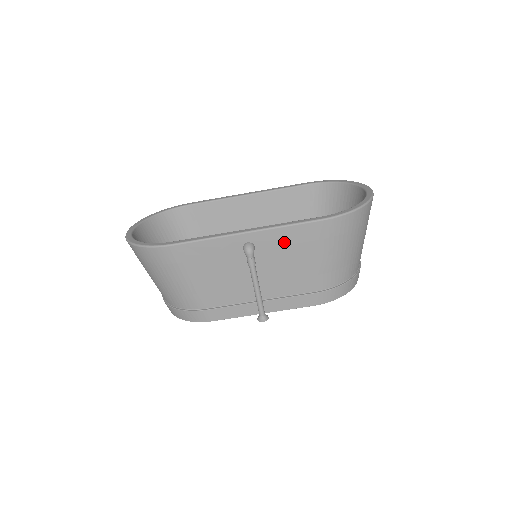
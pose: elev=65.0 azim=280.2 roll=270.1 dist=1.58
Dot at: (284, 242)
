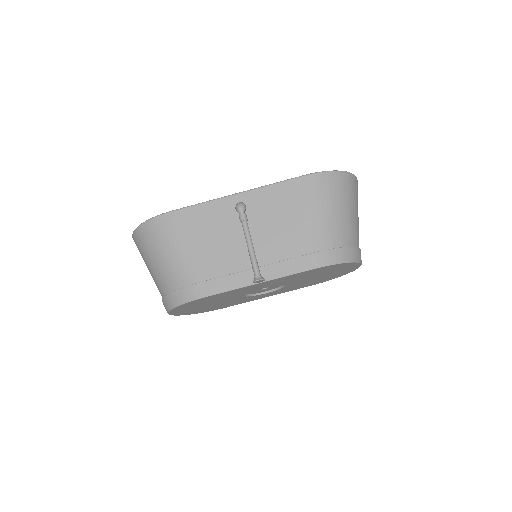
Dot at: (273, 200)
